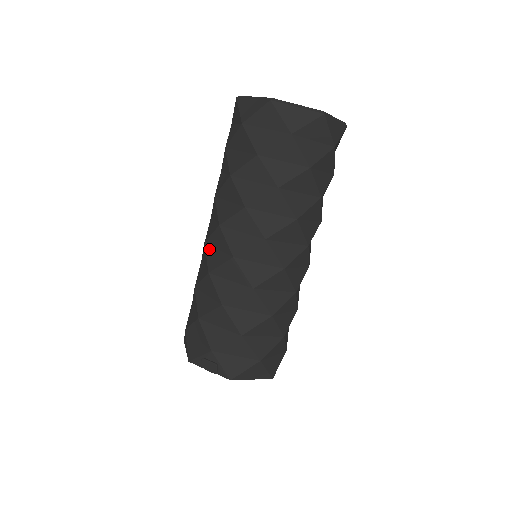
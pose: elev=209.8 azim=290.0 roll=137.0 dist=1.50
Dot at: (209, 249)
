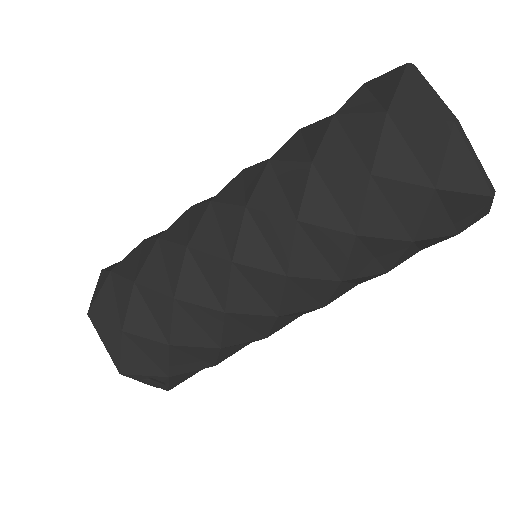
Dot at: (239, 279)
